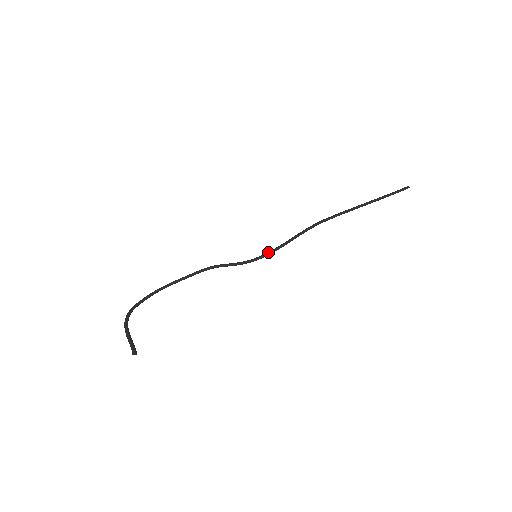
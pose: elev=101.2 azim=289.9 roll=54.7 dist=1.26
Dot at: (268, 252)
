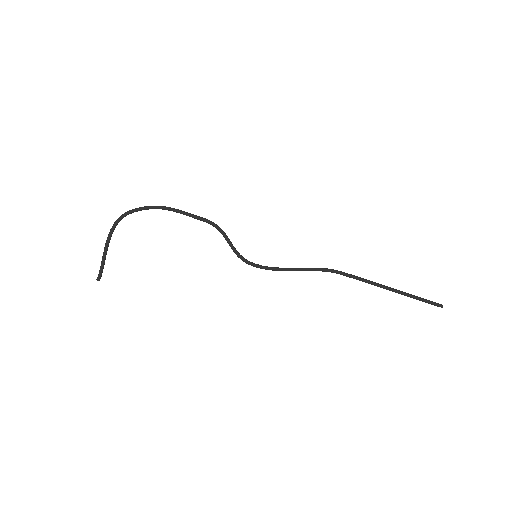
Dot at: (264, 268)
